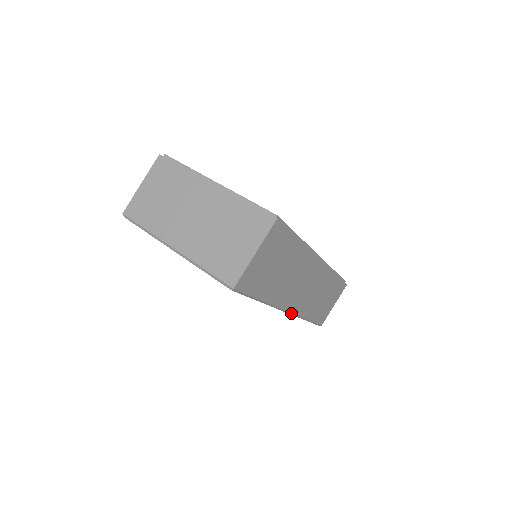
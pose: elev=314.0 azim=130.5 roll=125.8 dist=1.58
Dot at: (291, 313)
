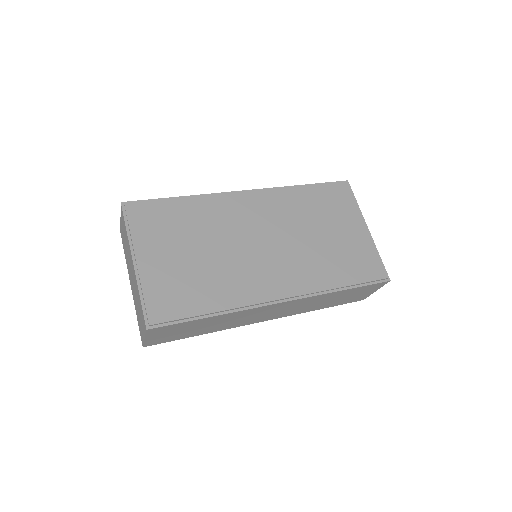
Dot at: (271, 319)
